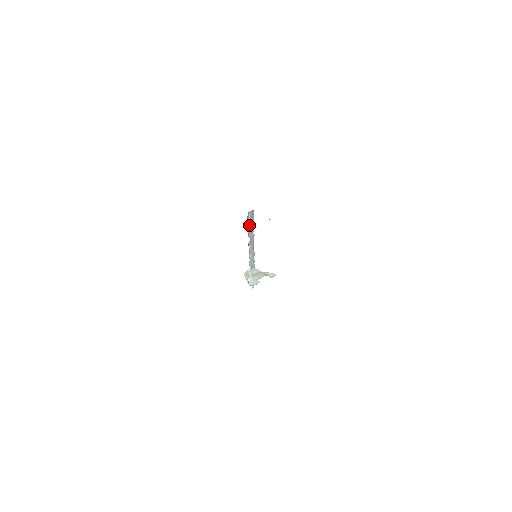
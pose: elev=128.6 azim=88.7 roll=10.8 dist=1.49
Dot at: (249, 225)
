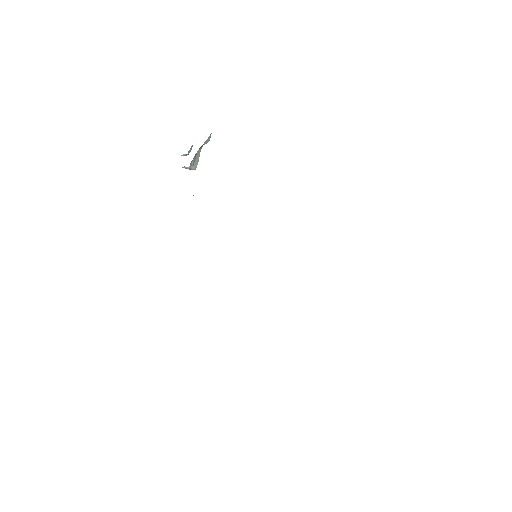
Dot at: occluded
